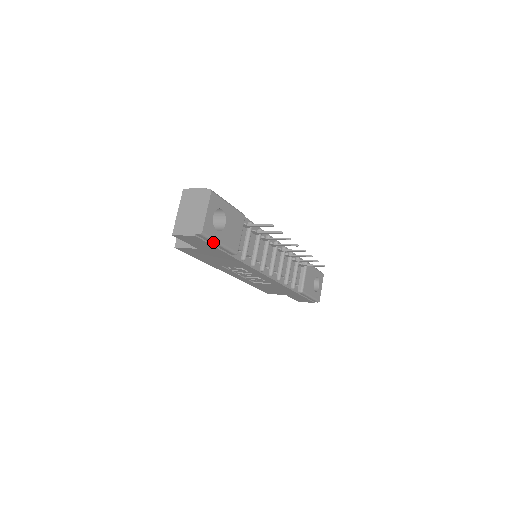
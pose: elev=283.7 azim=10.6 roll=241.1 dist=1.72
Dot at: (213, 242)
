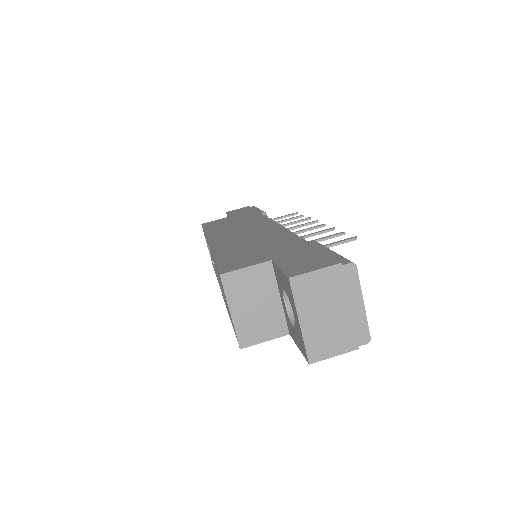
Dot at: occluded
